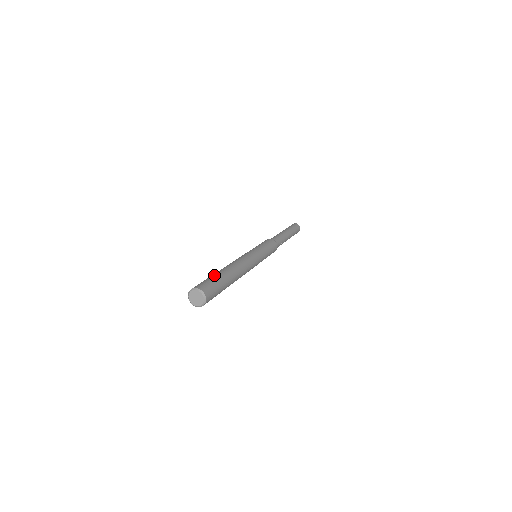
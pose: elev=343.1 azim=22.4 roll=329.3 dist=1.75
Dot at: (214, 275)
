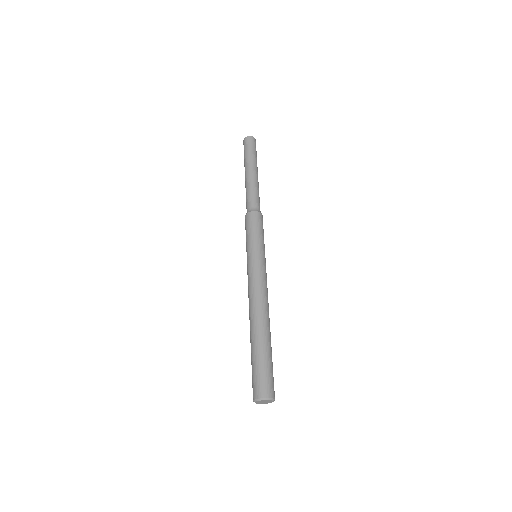
Dot at: (269, 355)
